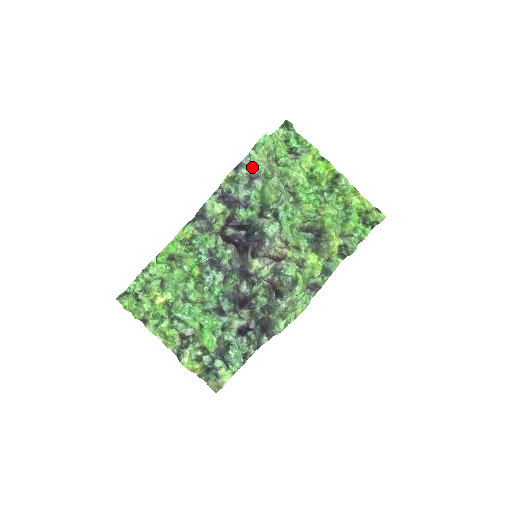
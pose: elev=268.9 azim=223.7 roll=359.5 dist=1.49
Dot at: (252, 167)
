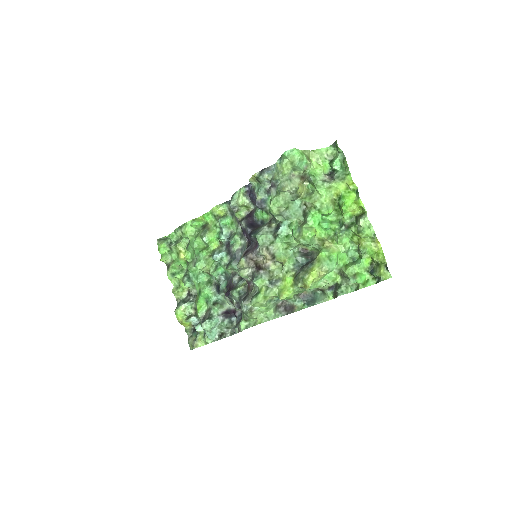
Dot at: (274, 175)
